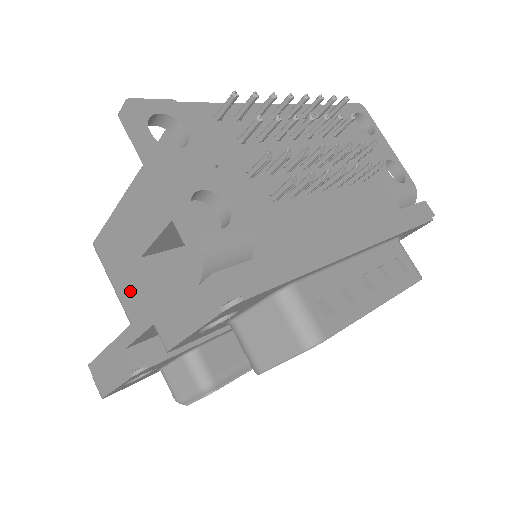
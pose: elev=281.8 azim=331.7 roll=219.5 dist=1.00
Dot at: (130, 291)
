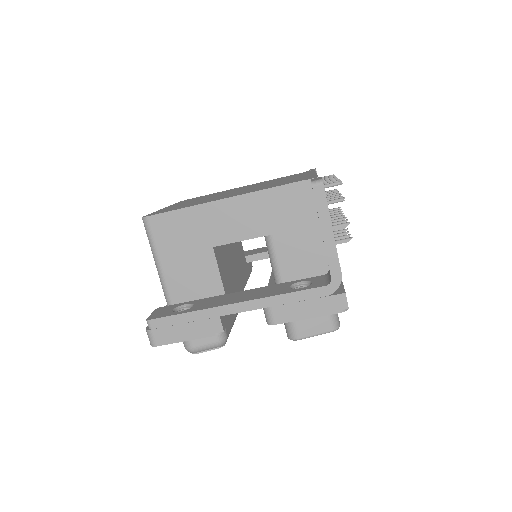
Dot at: (182, 266)
